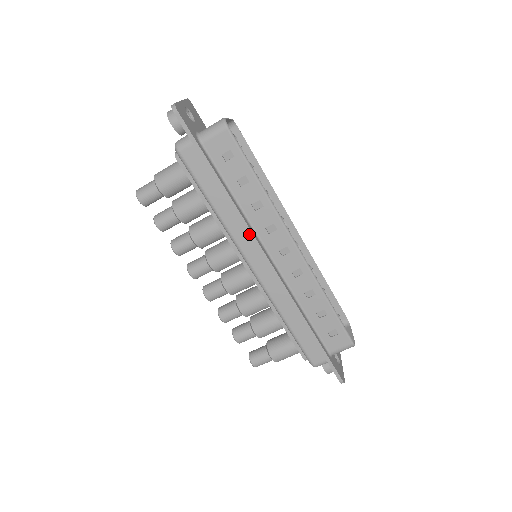
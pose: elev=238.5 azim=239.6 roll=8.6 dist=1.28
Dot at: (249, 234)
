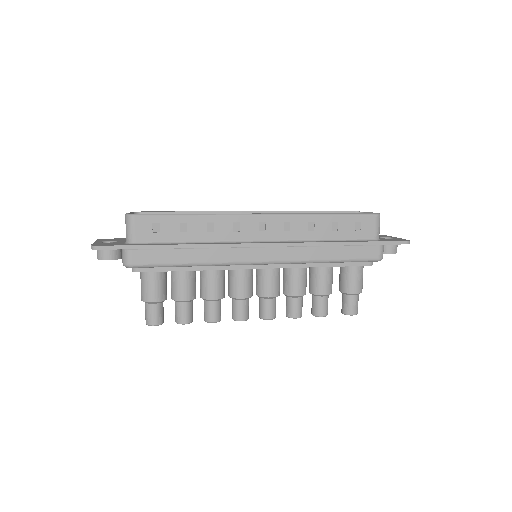
Dot at: (230, 247)
